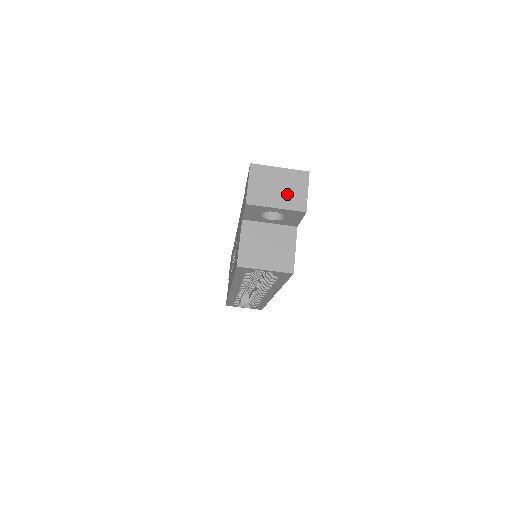
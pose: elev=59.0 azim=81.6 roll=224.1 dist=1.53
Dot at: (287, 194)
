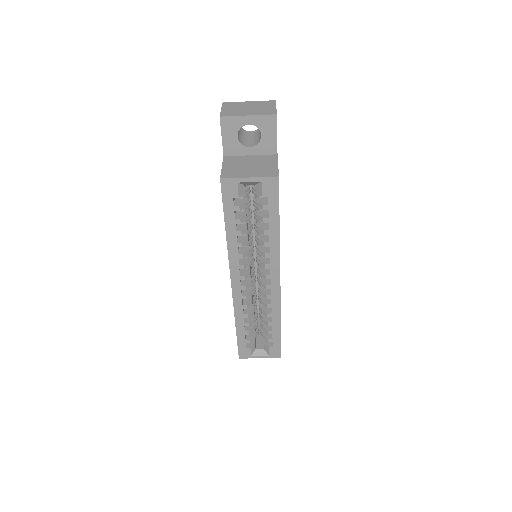
Dot at: (257, 110)
